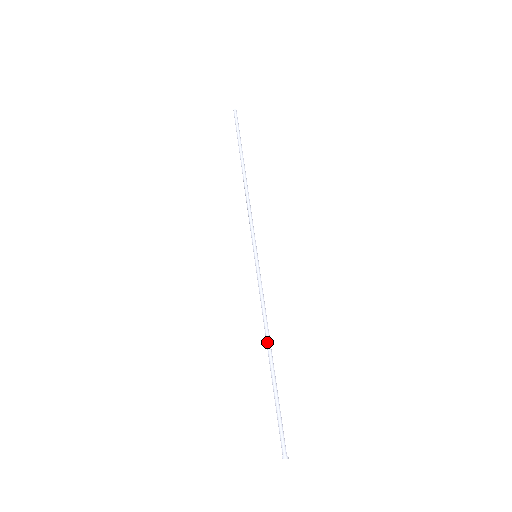
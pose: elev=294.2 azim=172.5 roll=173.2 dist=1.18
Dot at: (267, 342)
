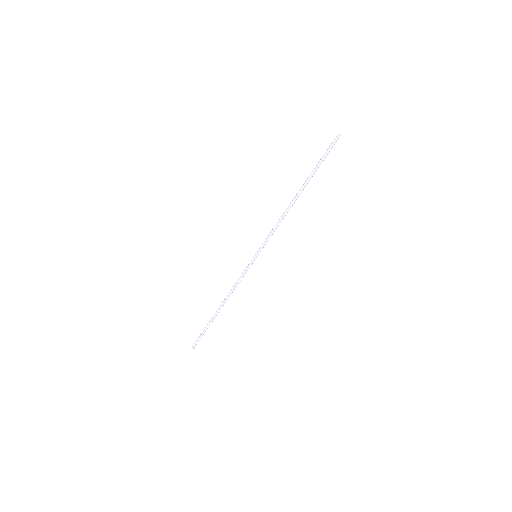
Dot at: (224, 303)
